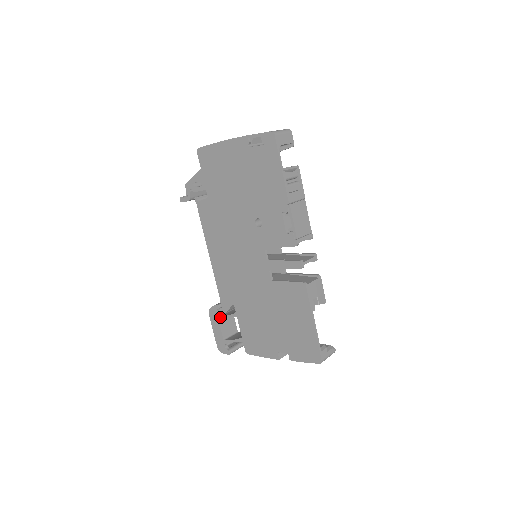
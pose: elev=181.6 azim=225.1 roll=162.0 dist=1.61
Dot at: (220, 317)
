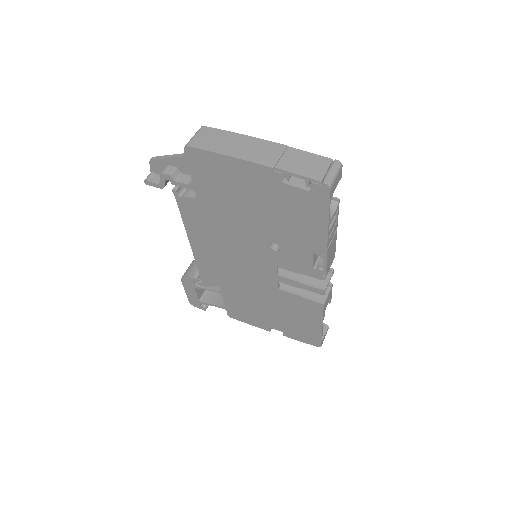
Dot at: (197, 287)
